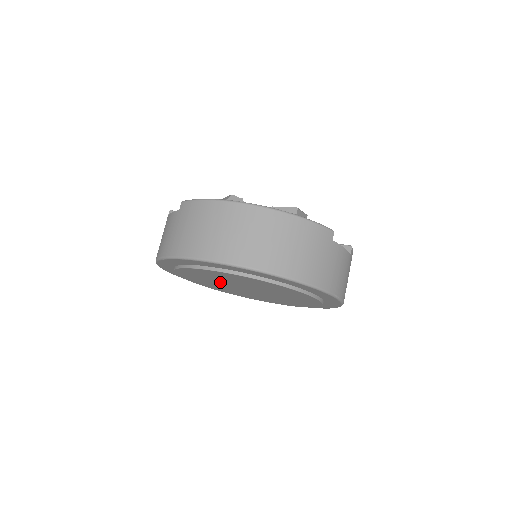
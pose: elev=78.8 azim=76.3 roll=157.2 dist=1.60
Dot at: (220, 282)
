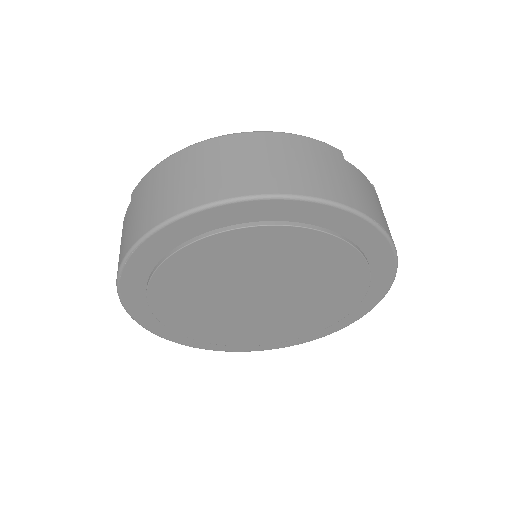
Dot at: (217, 298)
